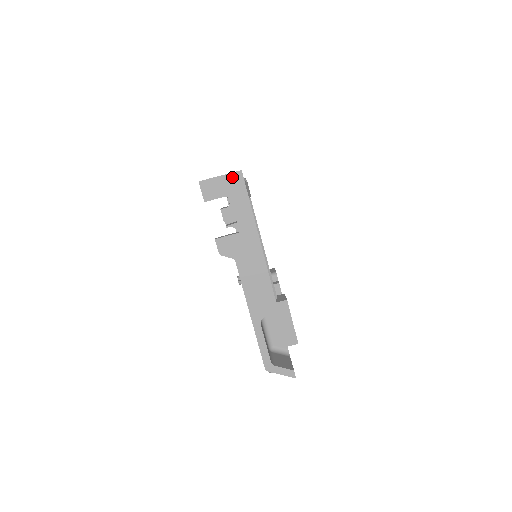
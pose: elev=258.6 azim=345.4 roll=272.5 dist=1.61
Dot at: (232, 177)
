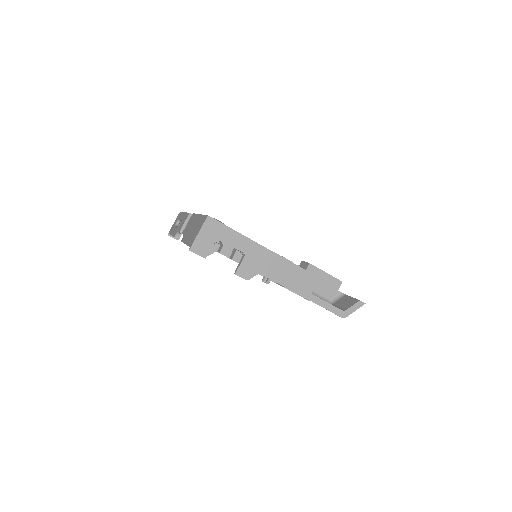
Dot at: (207, 226)
